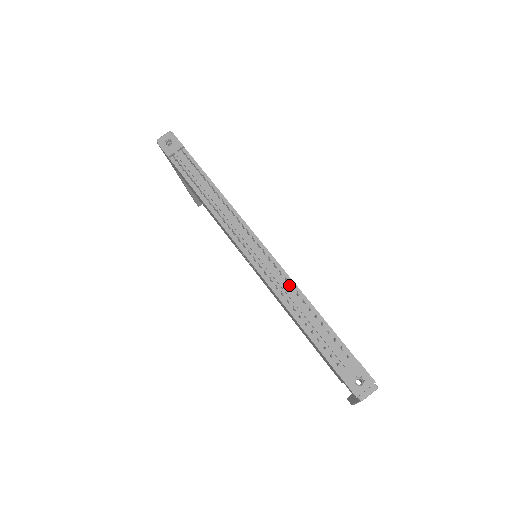
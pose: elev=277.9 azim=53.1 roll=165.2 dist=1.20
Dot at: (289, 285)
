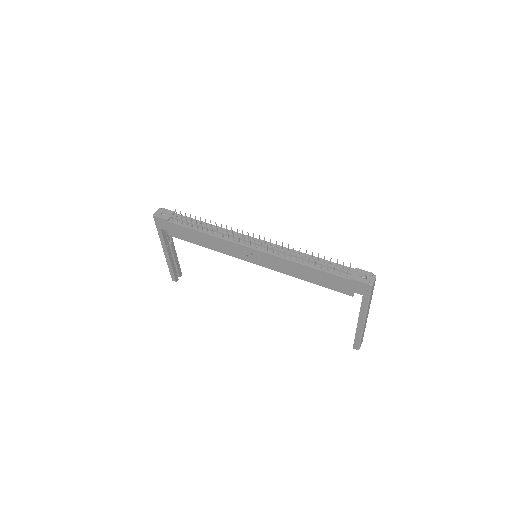
Dot at: (291, 252)
